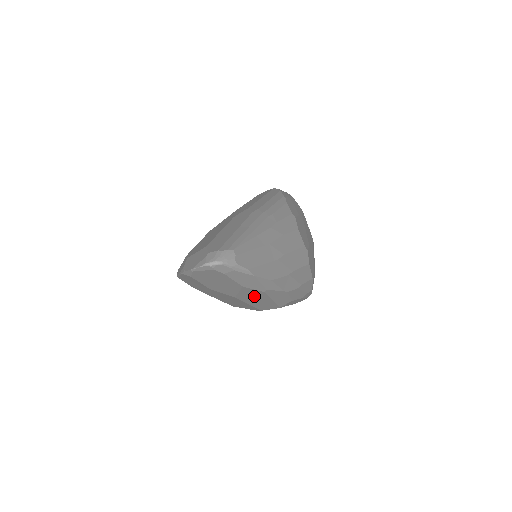
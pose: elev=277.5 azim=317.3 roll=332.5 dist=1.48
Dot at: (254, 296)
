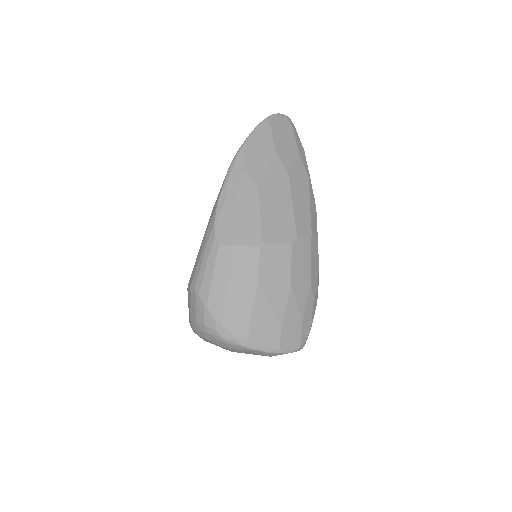
Dot at: (300, 183)
